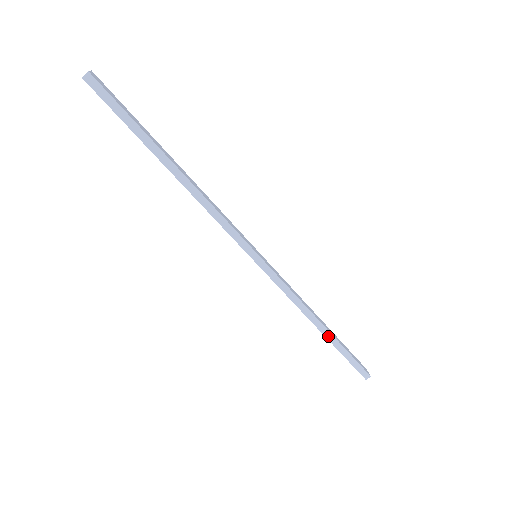
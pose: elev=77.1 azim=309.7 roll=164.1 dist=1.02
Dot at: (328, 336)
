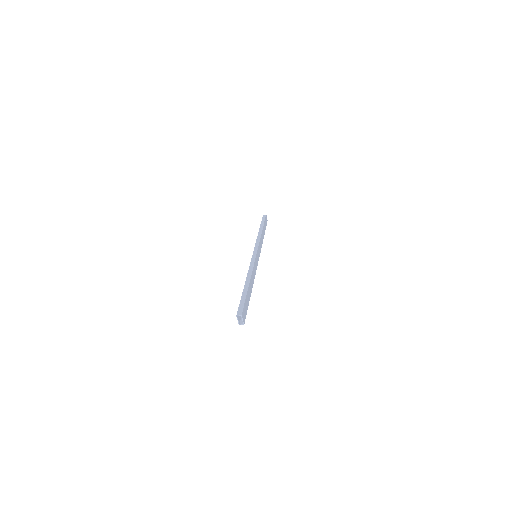
Dot at: occluded
